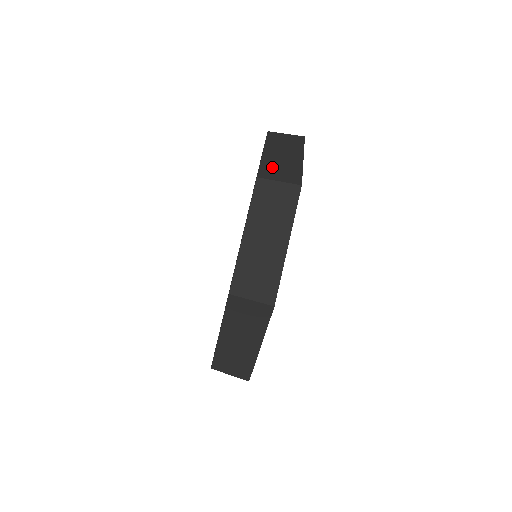
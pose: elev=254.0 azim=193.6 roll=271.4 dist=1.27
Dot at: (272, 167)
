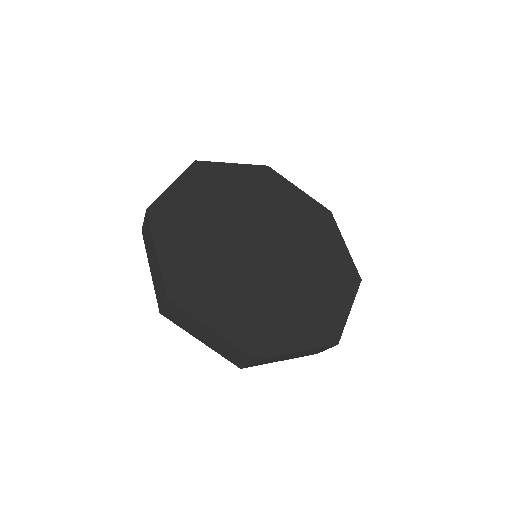
Dot at: occluded
